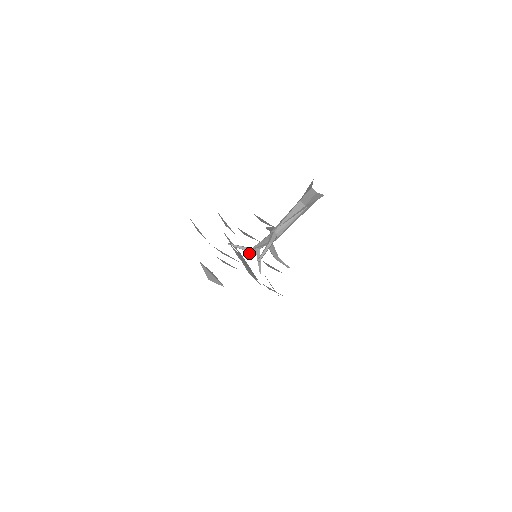
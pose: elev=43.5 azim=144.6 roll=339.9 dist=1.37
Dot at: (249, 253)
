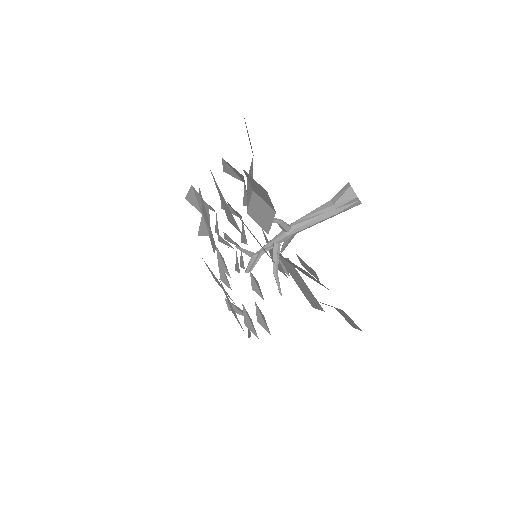
Dot at: (250, 260)
